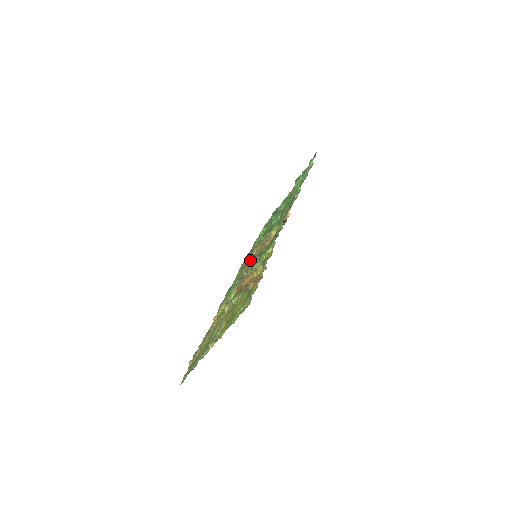
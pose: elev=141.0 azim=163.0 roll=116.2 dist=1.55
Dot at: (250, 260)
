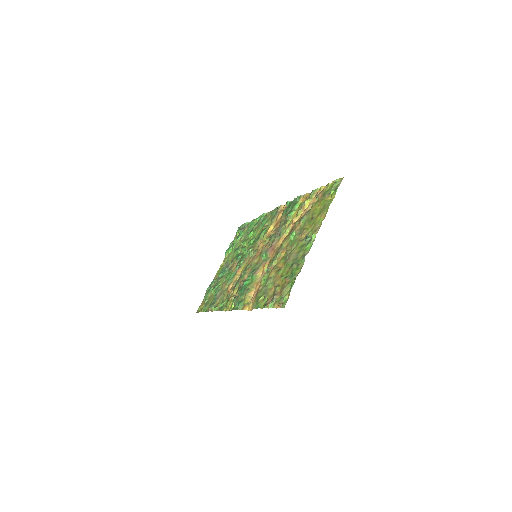
Dot at: (246, 268)
